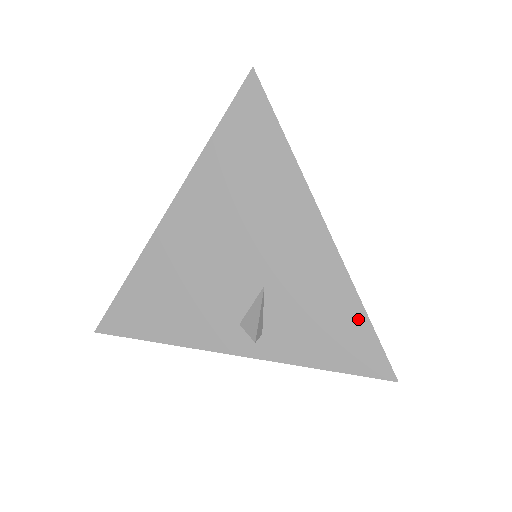
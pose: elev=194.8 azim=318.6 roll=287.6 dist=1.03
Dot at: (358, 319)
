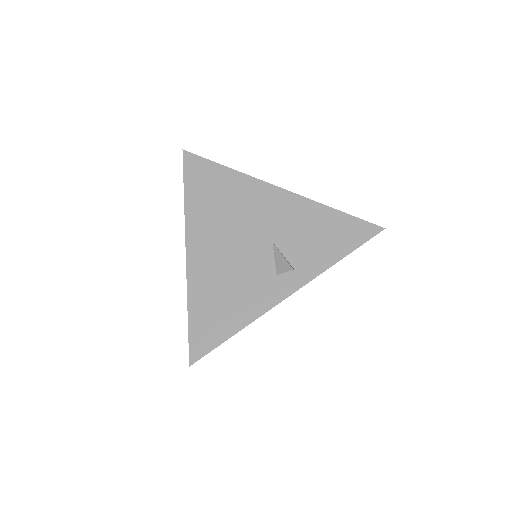
Dot at: (335, 216)
